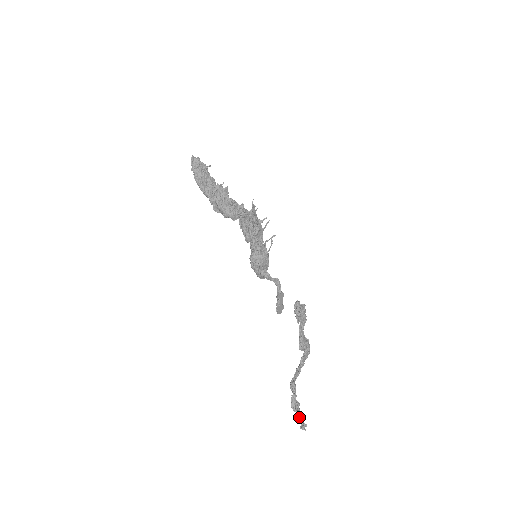
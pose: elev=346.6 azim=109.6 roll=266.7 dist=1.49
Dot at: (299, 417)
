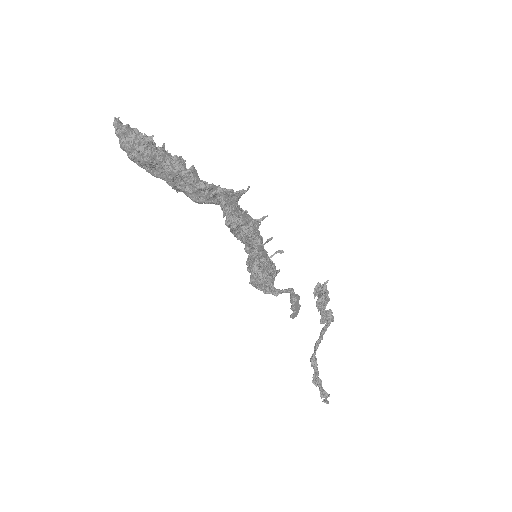
Dot at: (322, 394)
